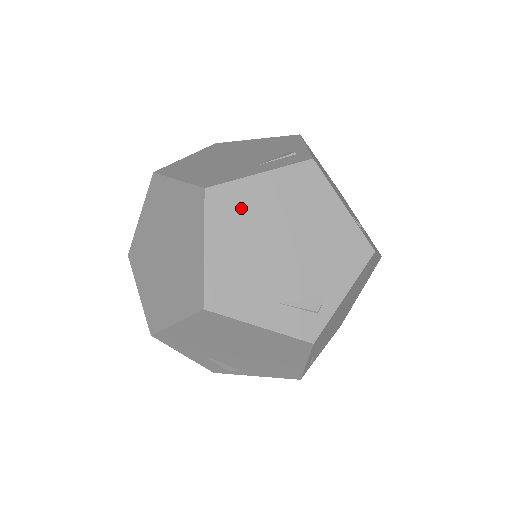
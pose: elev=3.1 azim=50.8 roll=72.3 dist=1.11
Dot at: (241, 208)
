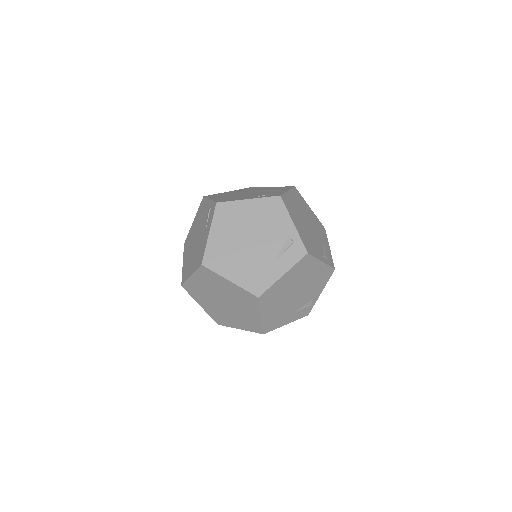
Dot at: (276, 294)
